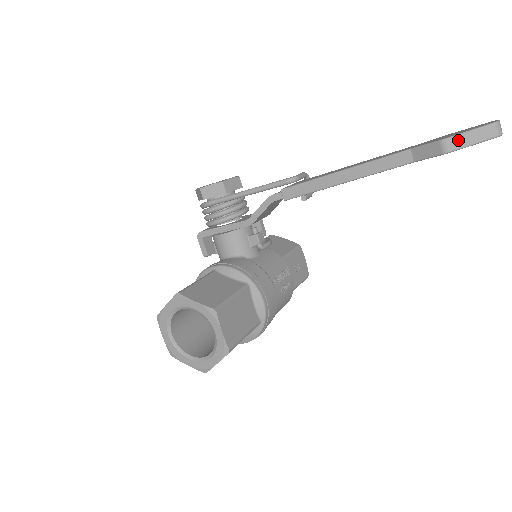
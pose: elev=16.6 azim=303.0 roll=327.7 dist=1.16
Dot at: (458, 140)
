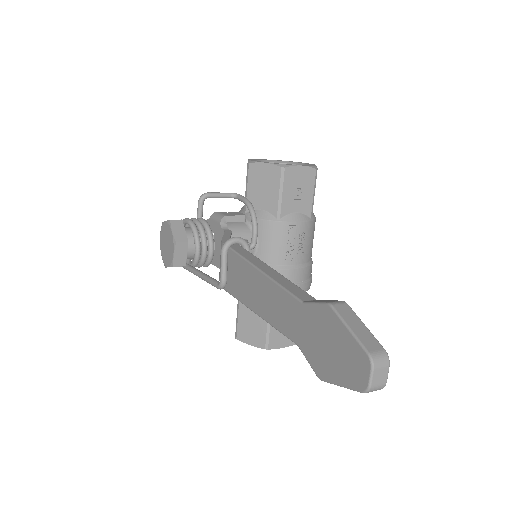
Dot at: (336, 383)
